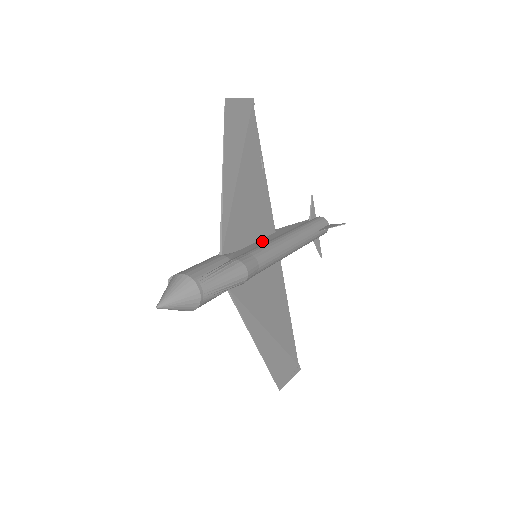
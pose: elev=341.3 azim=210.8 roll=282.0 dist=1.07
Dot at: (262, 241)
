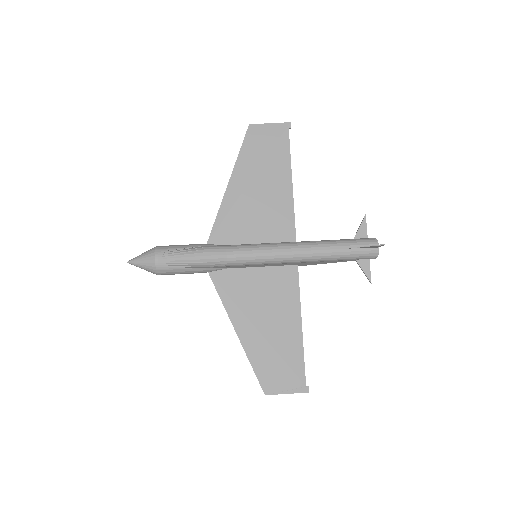
Dot at: occluded
